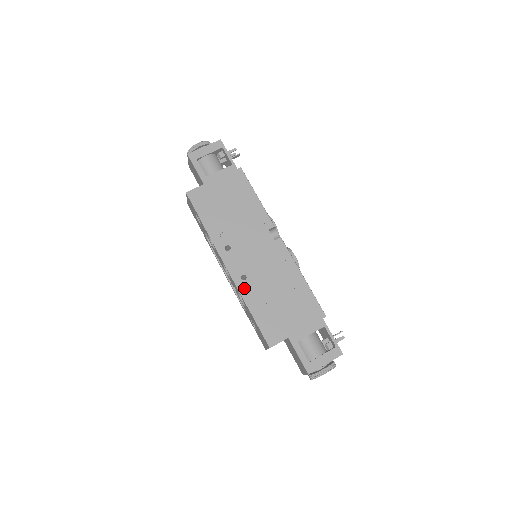
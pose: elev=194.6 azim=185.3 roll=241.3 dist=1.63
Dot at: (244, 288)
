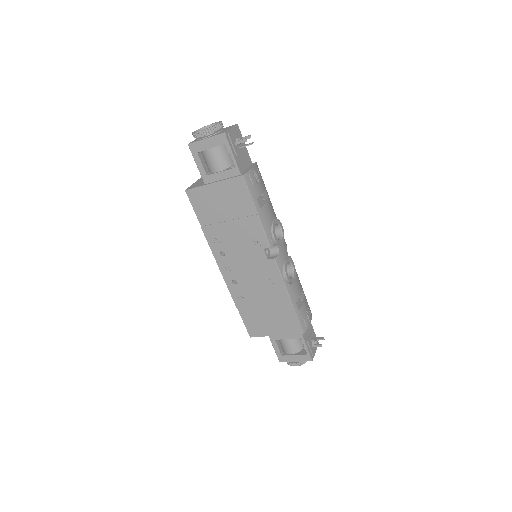
Dot at: (234, 290)
